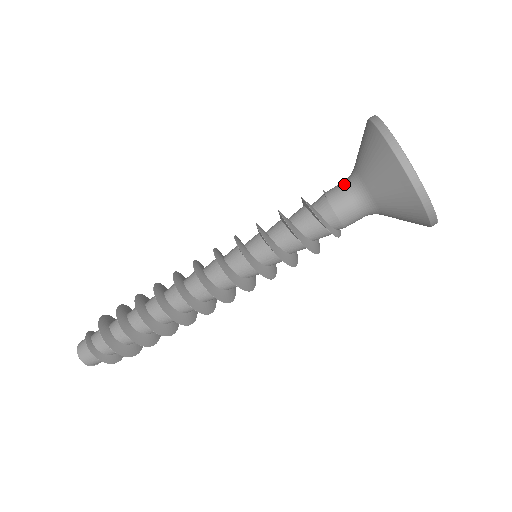
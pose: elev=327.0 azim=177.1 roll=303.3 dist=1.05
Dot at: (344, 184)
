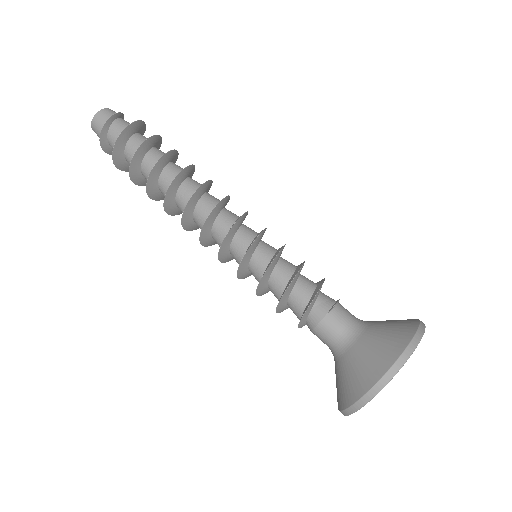
Dot at: (346, 325)
